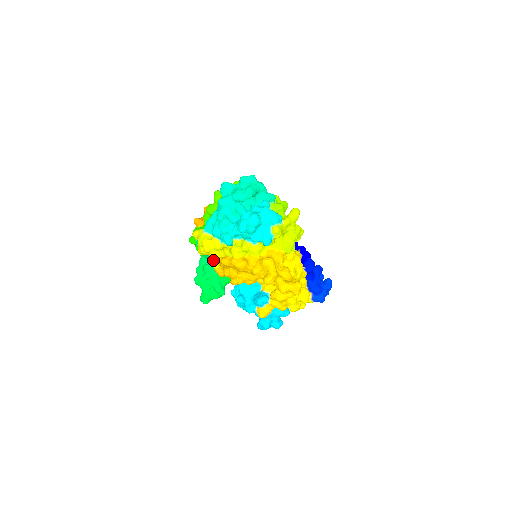
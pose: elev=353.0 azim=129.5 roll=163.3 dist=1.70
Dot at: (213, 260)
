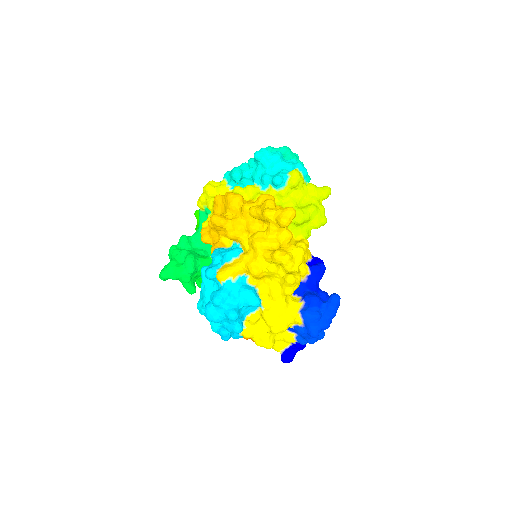
Dot at: (207, 203)
